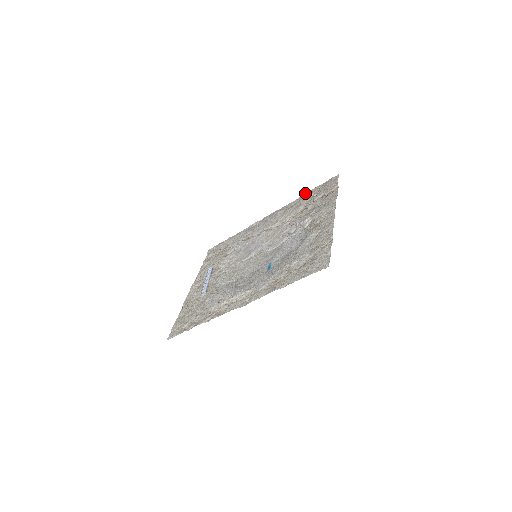
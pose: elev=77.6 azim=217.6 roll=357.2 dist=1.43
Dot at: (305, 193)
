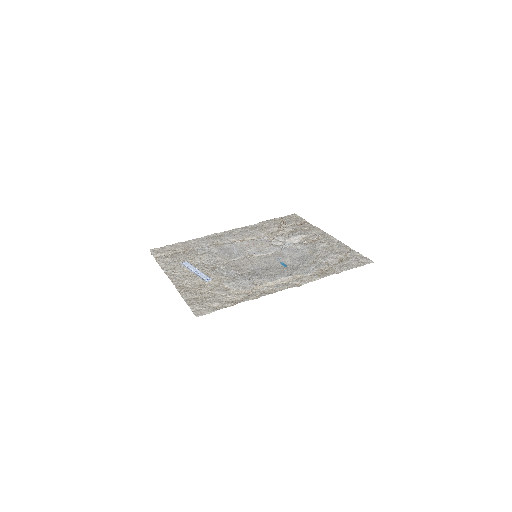
Dot at: (266, 220)
